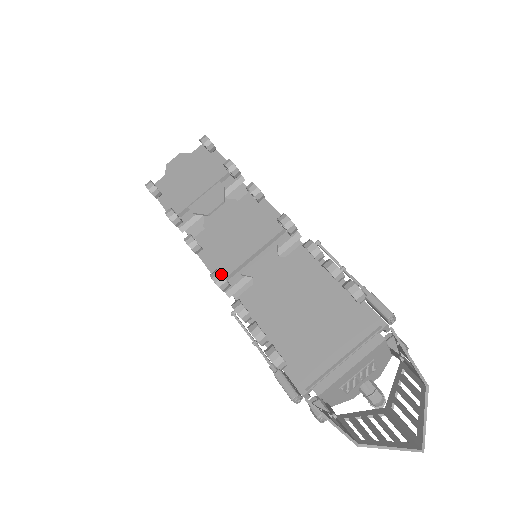
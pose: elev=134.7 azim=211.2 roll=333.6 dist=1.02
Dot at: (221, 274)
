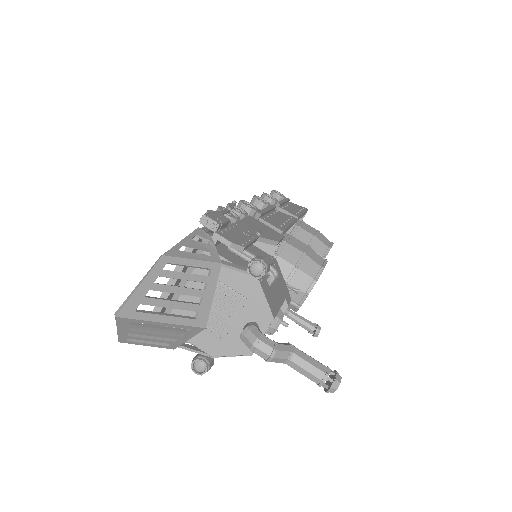
Dot at: occluded
